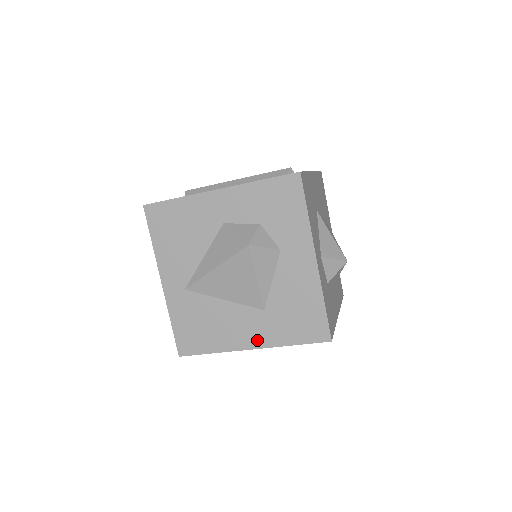
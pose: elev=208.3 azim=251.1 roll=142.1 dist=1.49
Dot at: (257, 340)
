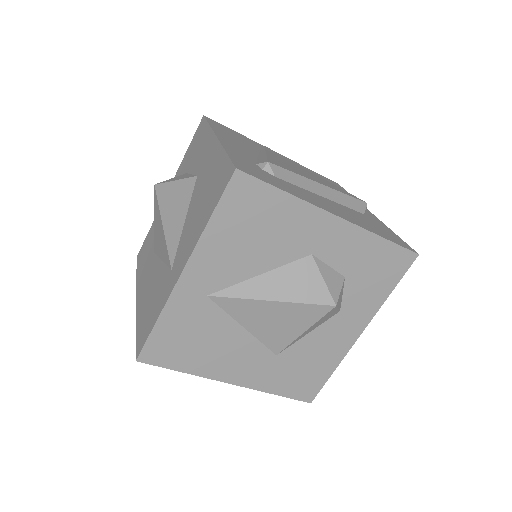
Dot at: (245, 378)
